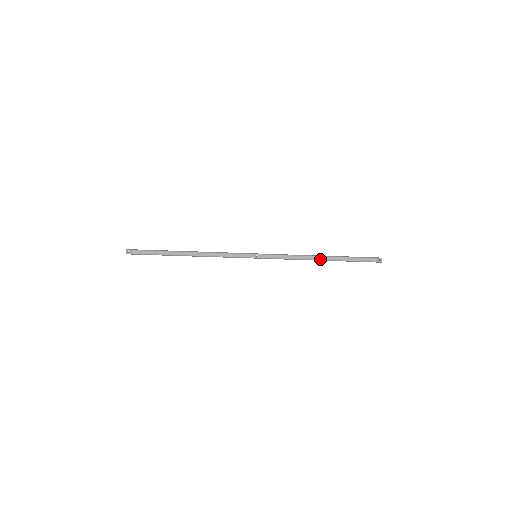
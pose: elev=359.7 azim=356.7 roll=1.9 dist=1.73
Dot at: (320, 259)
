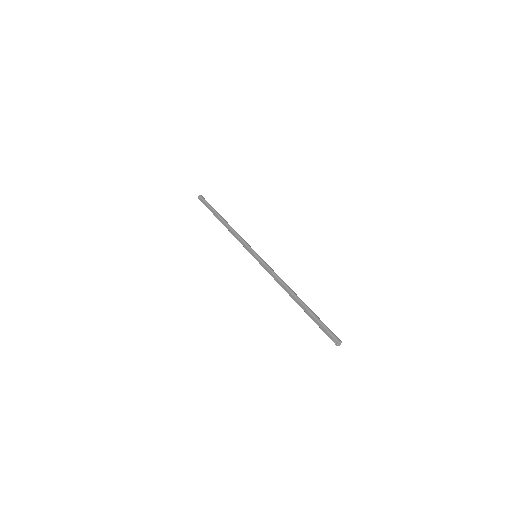
Dot at: (291, 297)
